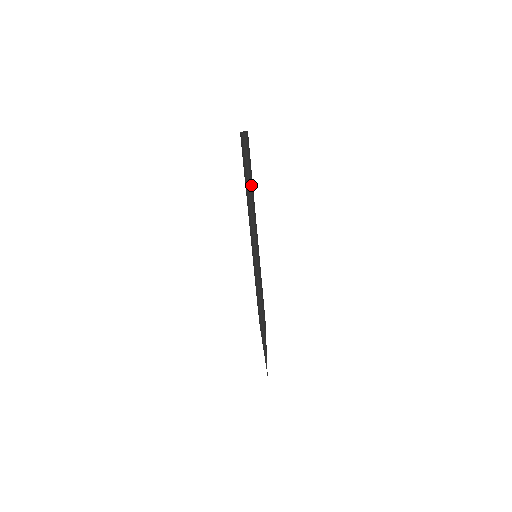
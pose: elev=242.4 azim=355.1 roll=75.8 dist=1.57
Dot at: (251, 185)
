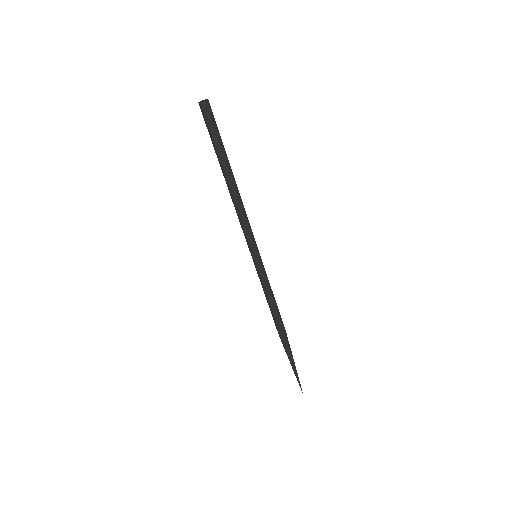
Dot at: (226, 169)
